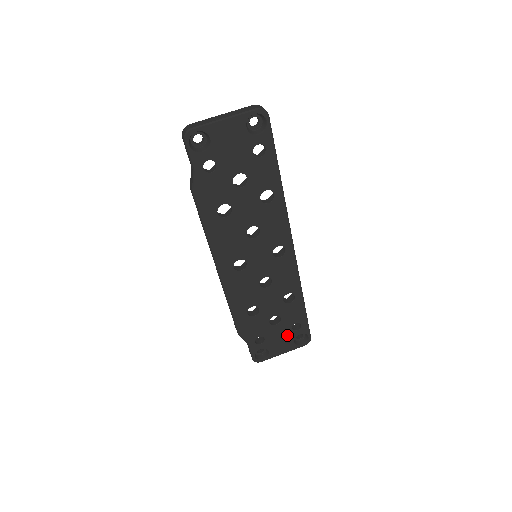
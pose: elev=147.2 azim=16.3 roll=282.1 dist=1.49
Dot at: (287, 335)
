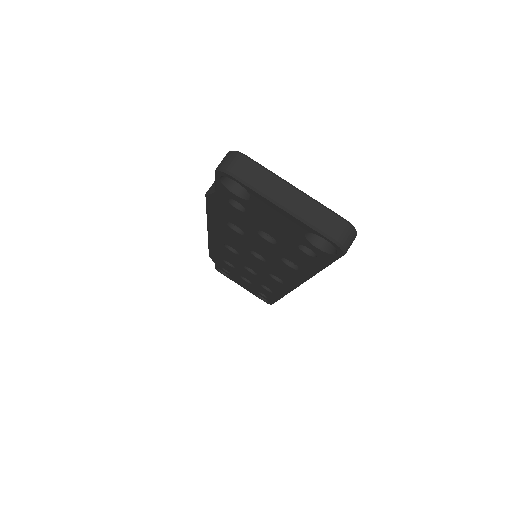
Dot at: (252, 289)
